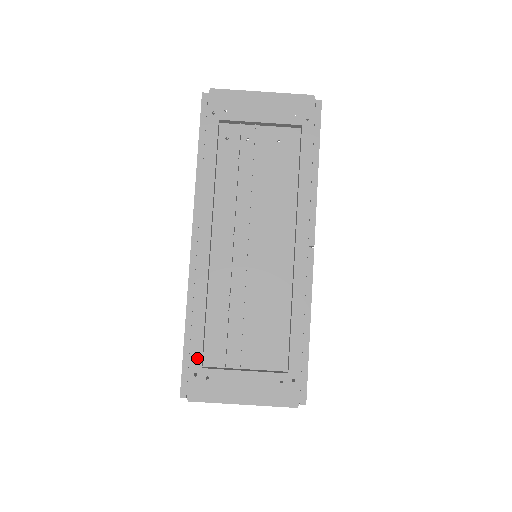
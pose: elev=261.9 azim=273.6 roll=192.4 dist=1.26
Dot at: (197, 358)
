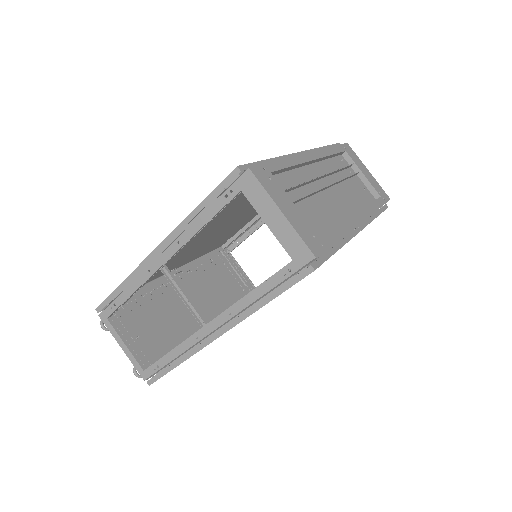
Dot at: (272, 167)
